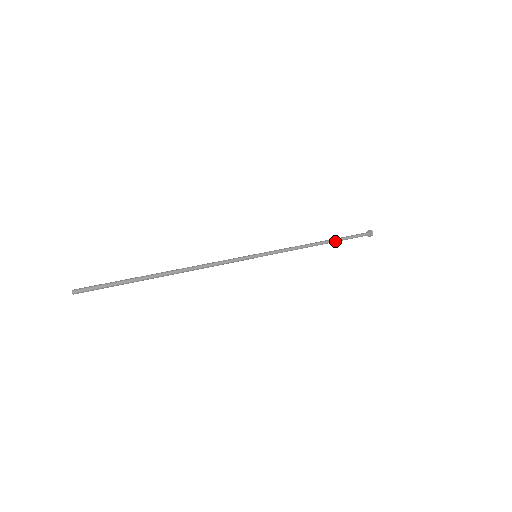
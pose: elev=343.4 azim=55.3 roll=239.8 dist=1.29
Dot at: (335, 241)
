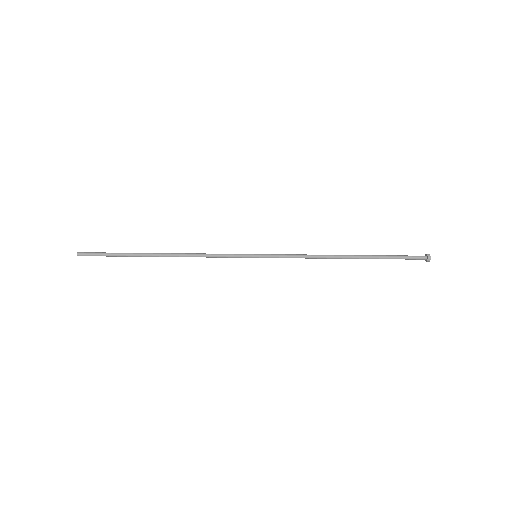
Dot at: (367, 258)
